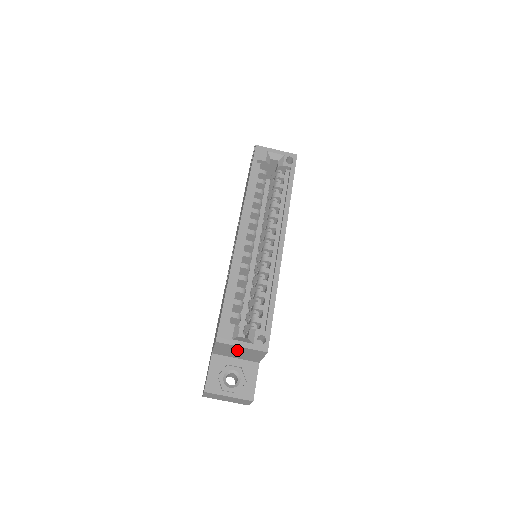
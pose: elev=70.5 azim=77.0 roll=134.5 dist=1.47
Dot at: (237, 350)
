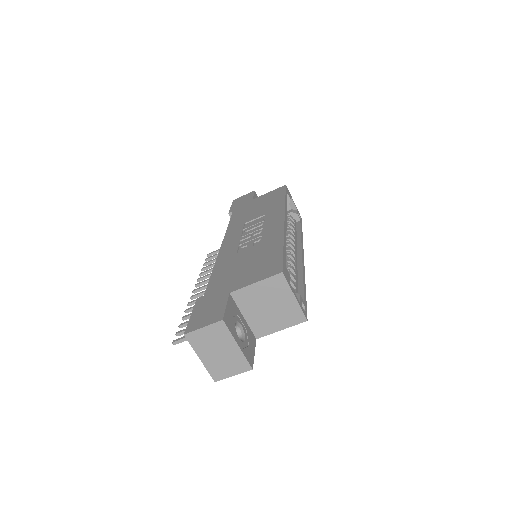
Dot at: (277, 301)
